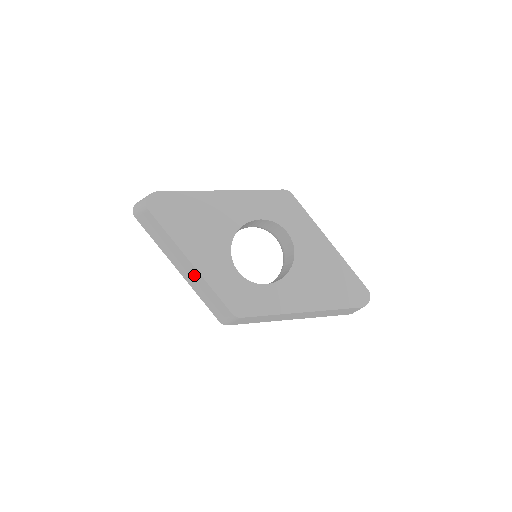
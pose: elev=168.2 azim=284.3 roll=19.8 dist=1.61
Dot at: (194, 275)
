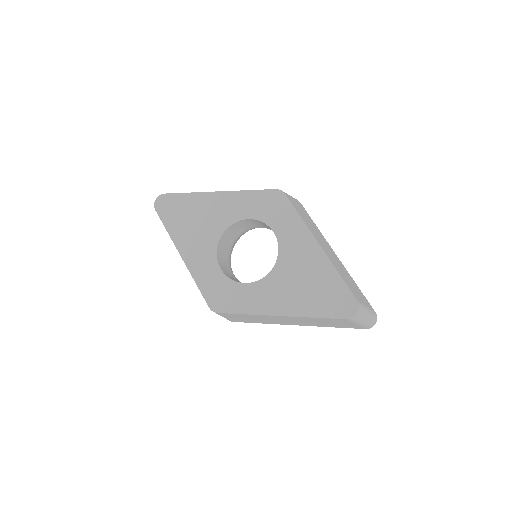
Dot at: occluded
